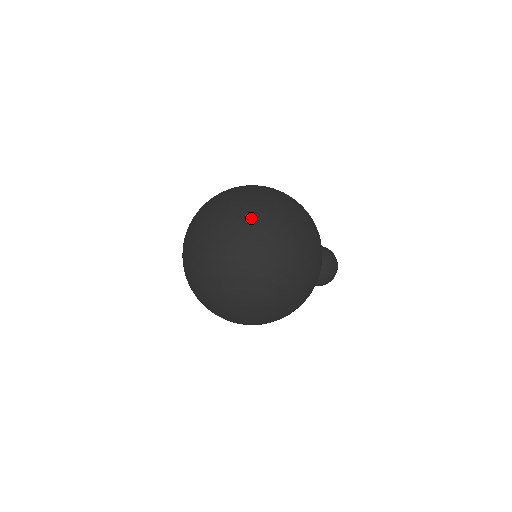
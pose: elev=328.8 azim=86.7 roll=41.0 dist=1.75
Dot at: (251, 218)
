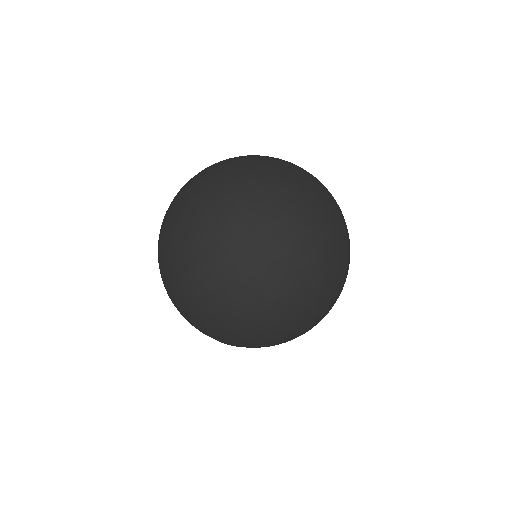
Dot at: occluded
